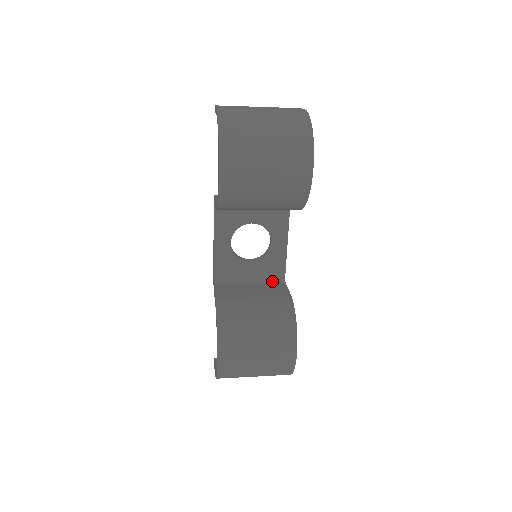
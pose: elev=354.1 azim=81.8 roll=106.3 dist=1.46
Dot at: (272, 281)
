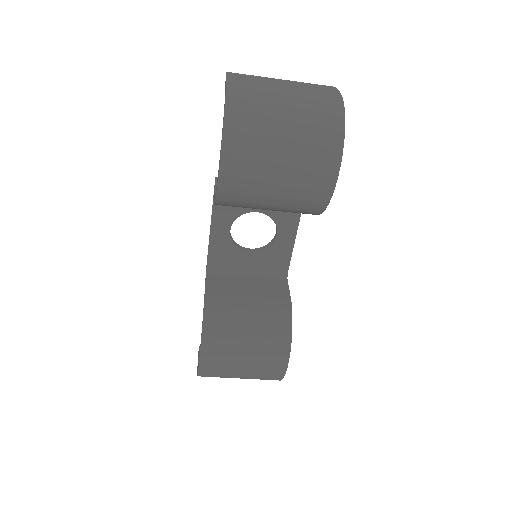
Dot at: (272, 275)
